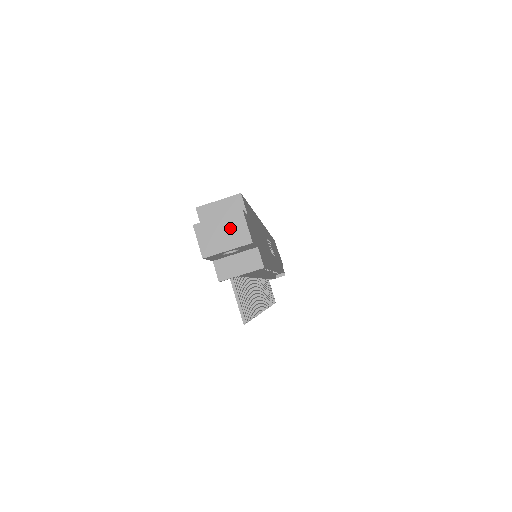
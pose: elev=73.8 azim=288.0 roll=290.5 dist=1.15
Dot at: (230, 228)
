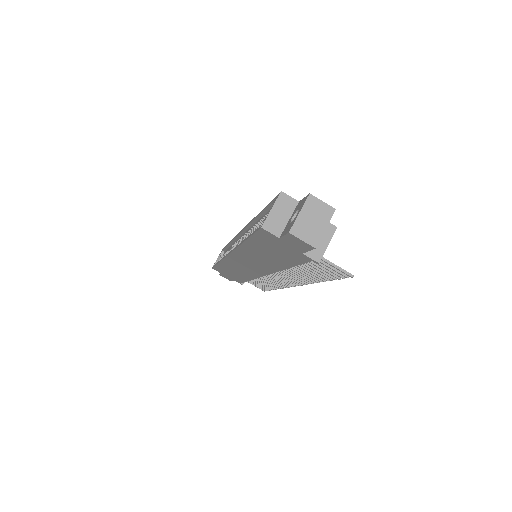
Dot at: (314, 213)
